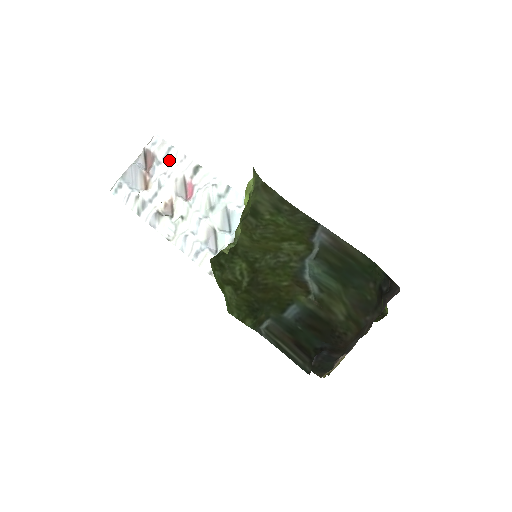
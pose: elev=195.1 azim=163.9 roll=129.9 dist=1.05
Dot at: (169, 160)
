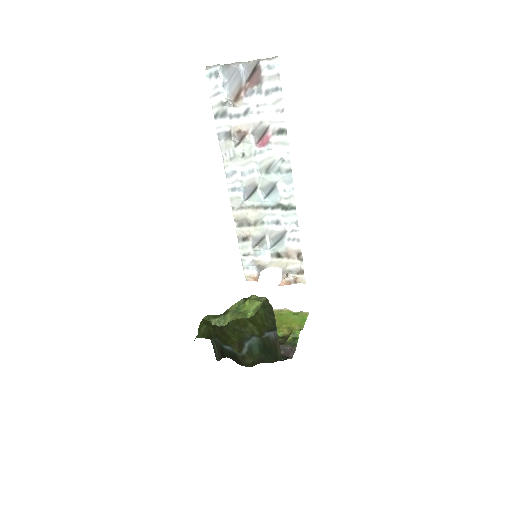
Dot at: (269, 98)
